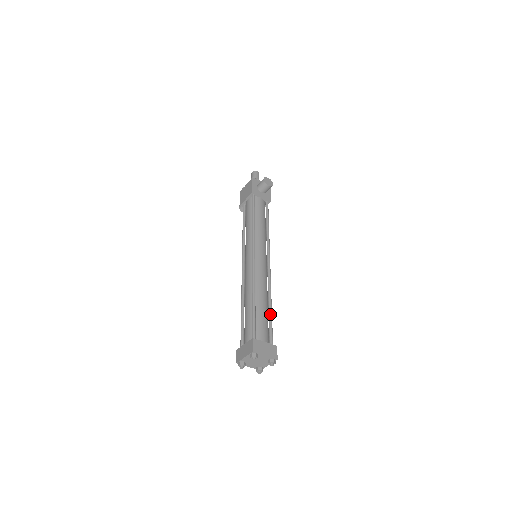
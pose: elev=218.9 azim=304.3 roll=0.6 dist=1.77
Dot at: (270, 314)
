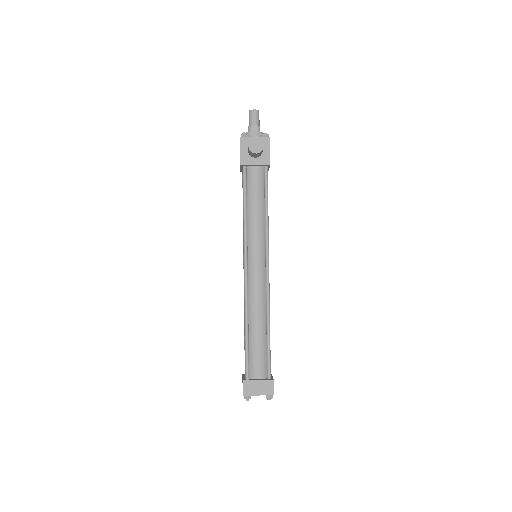
Dot at: (267, 341)
